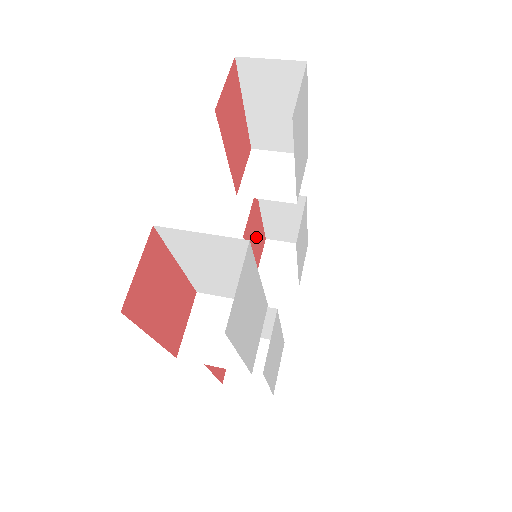
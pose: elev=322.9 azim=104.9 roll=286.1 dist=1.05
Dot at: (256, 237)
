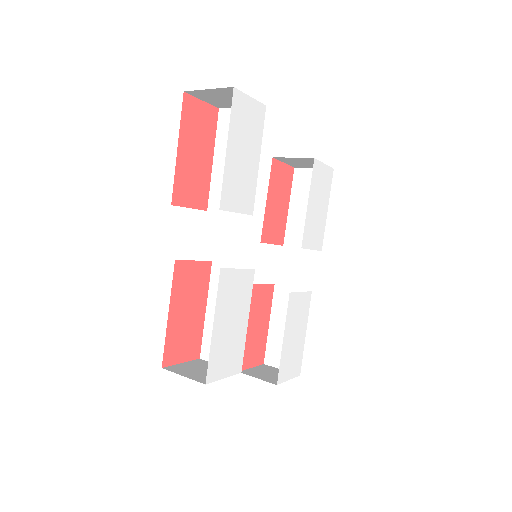
Dot at: (258, 328)
